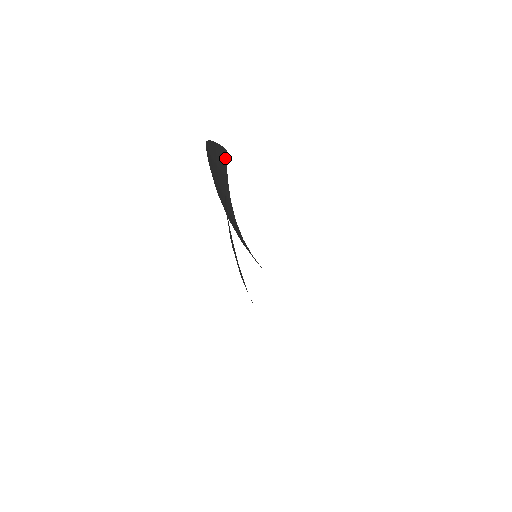
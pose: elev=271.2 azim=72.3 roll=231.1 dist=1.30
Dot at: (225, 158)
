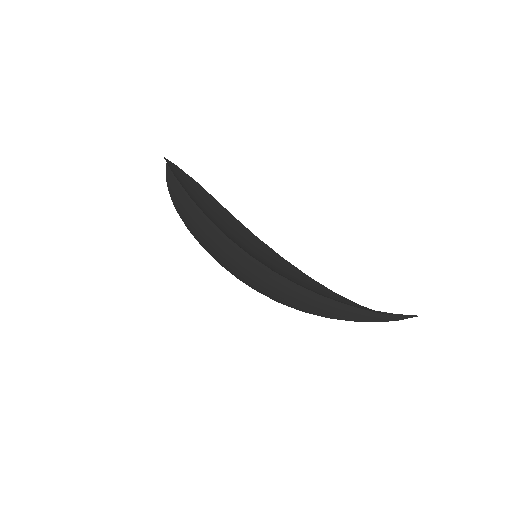
Dot at: occluded
